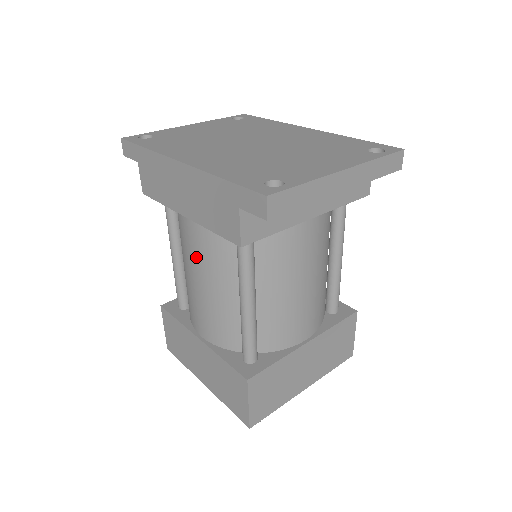
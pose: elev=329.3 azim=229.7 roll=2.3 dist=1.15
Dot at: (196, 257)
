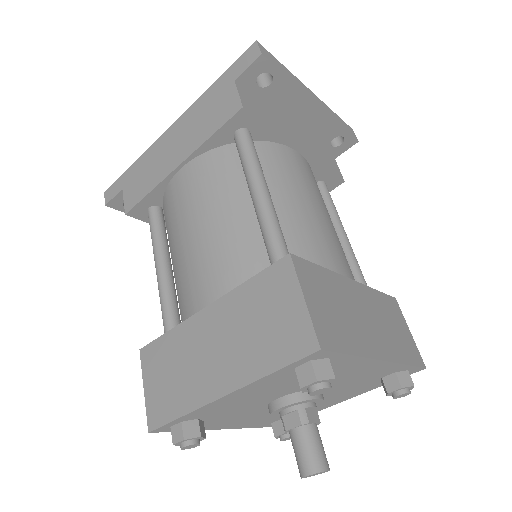
Dot at: (193, 200)
